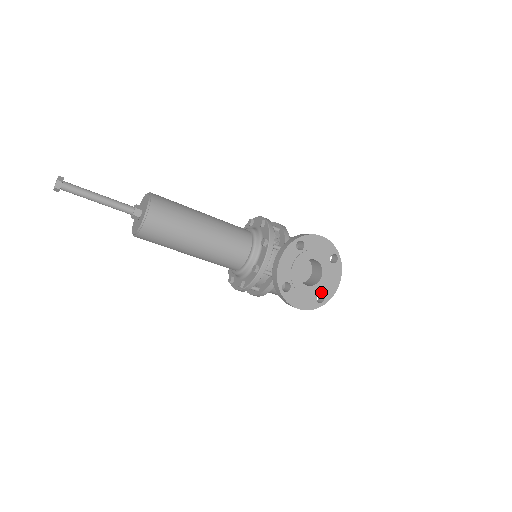
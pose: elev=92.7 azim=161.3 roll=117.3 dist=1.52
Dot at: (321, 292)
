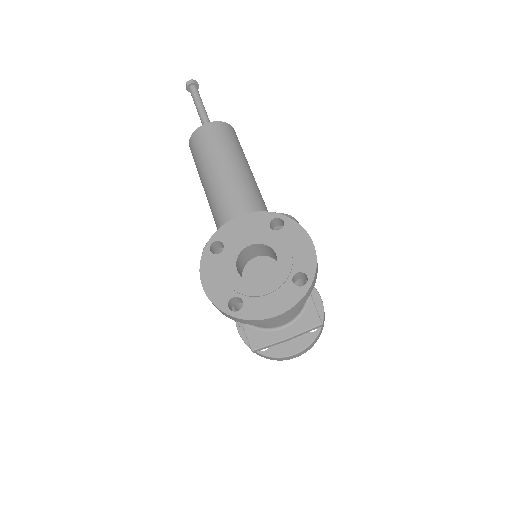
Dot at: (245, 298)
